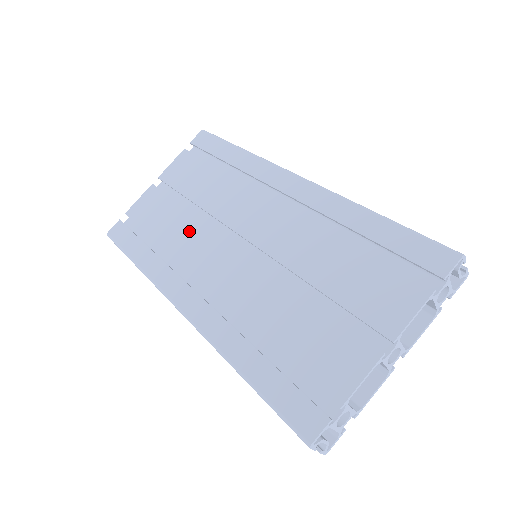
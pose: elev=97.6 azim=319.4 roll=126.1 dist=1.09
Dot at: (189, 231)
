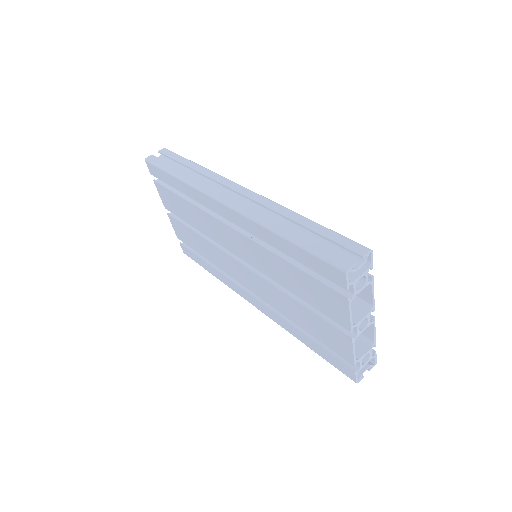
Dot at: (213, 252)
